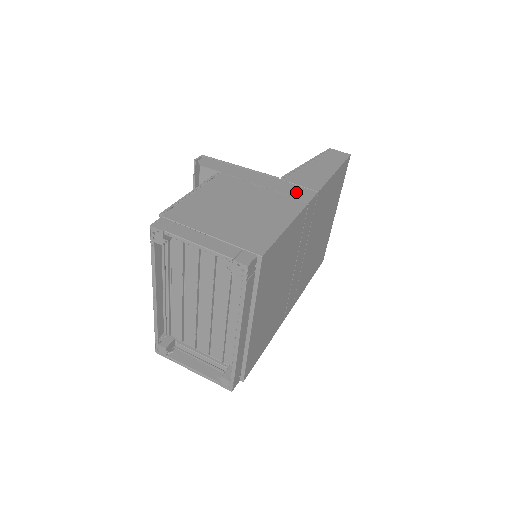
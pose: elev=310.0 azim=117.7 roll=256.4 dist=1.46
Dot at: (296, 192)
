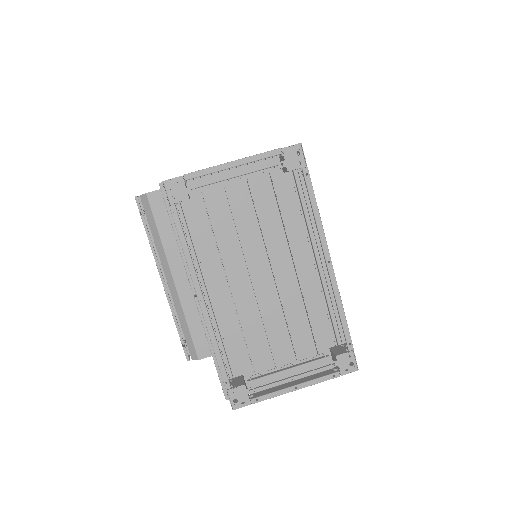
Dot at: occluded
